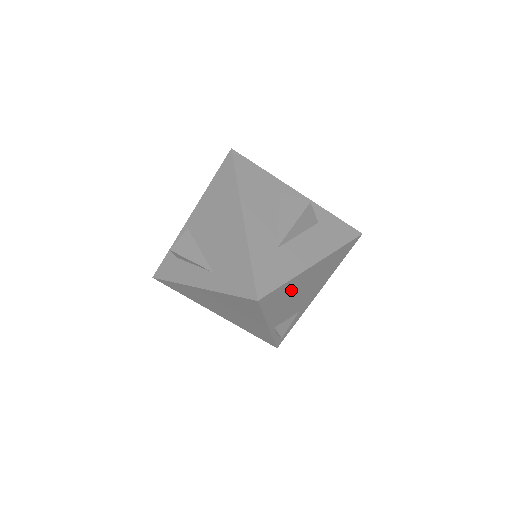
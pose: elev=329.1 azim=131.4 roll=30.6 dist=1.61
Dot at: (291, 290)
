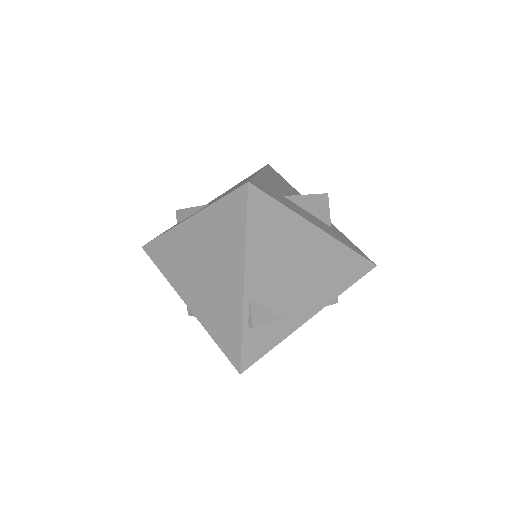
Dot at: (285, 237)
